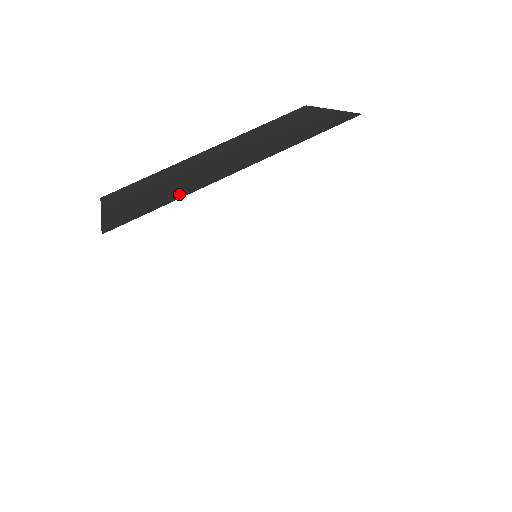
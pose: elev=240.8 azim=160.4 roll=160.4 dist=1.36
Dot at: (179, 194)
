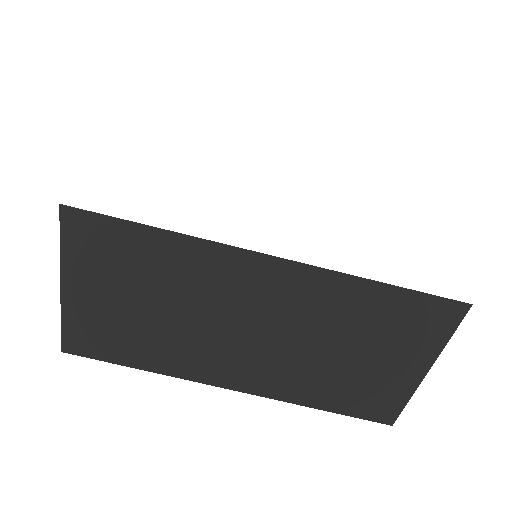
Dot at: occluded
